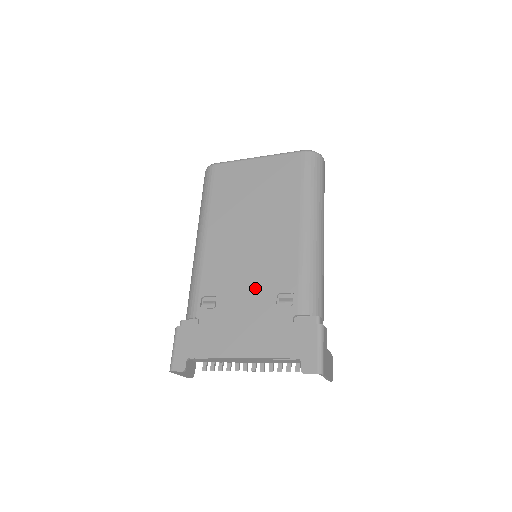
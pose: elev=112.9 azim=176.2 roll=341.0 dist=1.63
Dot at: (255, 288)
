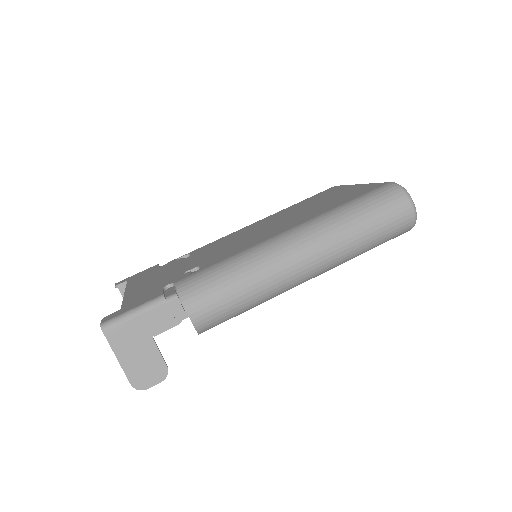
Dot at: (202, 258)
